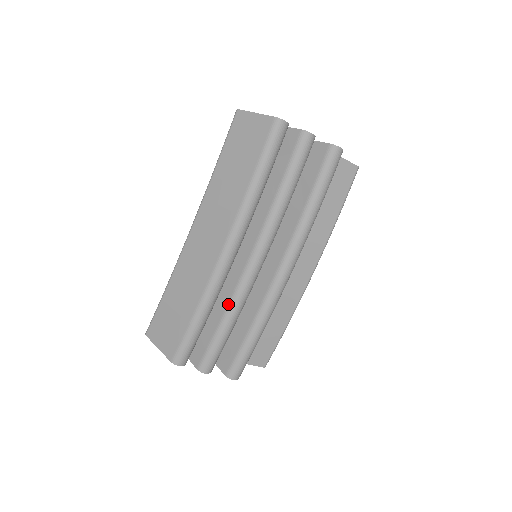
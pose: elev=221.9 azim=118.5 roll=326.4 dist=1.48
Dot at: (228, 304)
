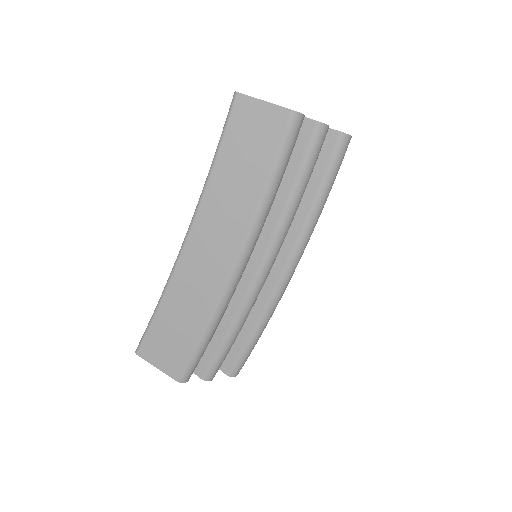
Dot at: (235, 315)
